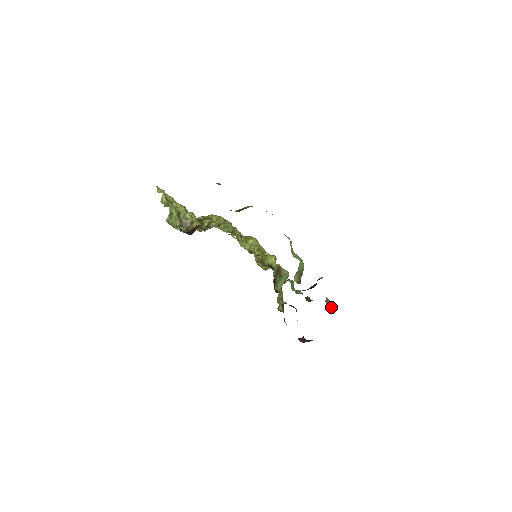
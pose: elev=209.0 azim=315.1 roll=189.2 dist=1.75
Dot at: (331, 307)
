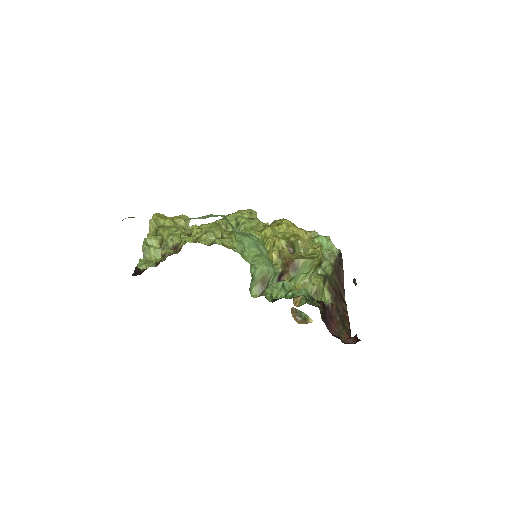
Dot at: (304, 318)
